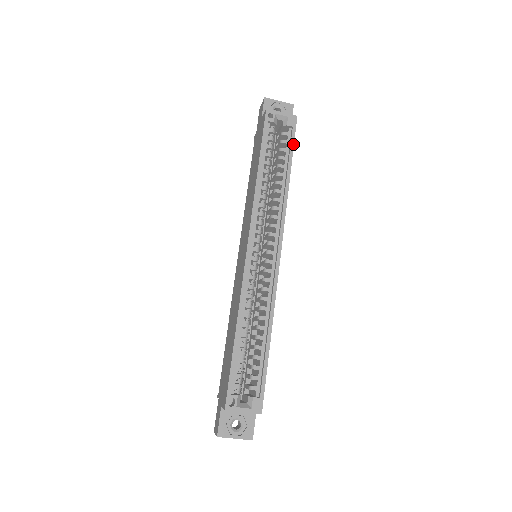
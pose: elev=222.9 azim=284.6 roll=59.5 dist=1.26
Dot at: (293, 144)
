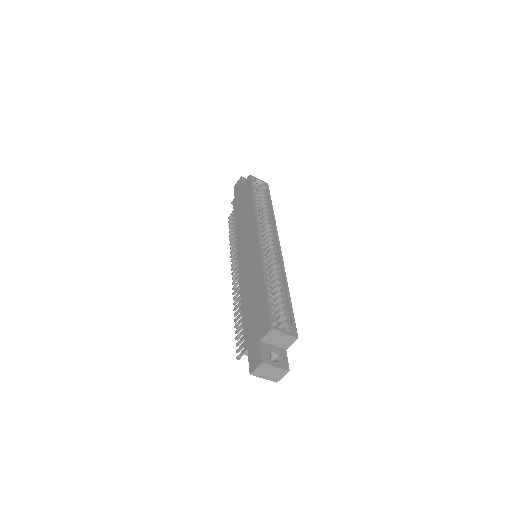
Dot at: (270, 195)
